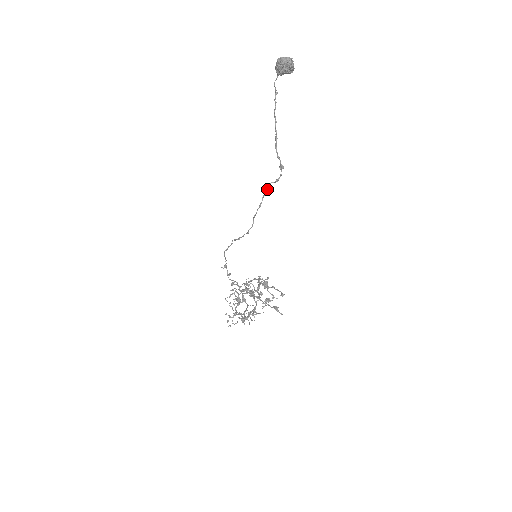
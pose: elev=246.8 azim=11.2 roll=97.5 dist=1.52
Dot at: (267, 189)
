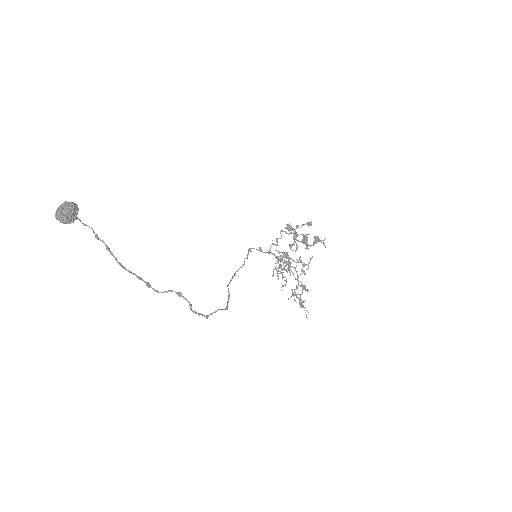
Dot at: occluded
